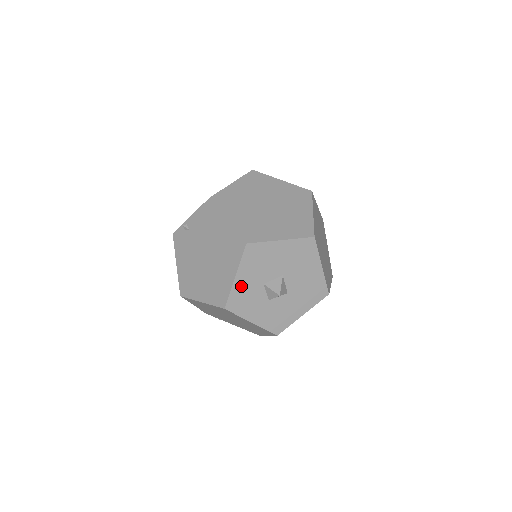
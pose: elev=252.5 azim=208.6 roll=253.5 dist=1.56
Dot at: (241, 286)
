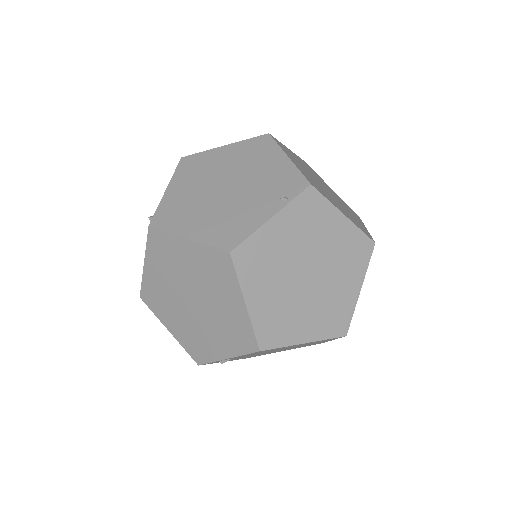
Dot at: occluded
